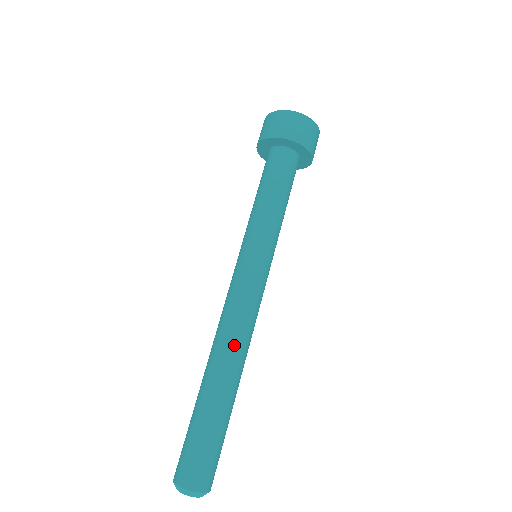
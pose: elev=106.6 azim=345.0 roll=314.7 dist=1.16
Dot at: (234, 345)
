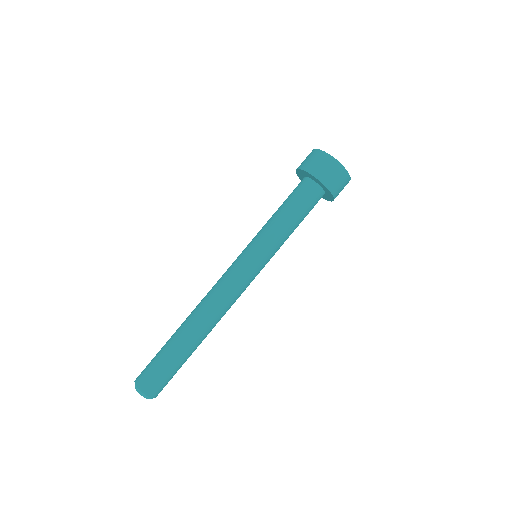
Dot at: (209, 313)
